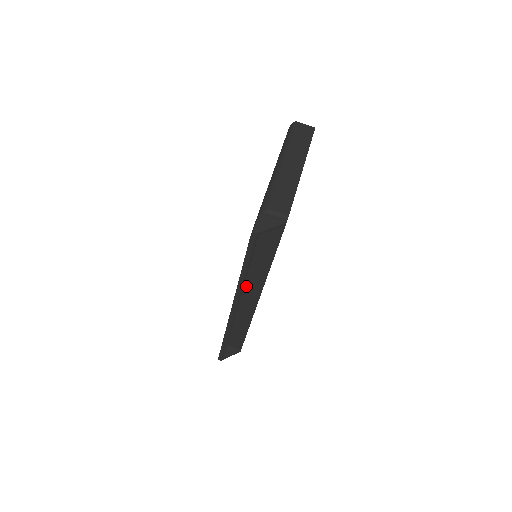
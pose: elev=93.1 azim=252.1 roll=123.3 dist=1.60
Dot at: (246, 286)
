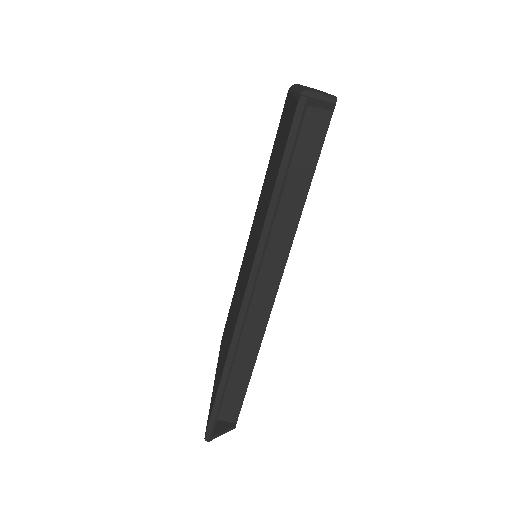
Dot at: occluded
